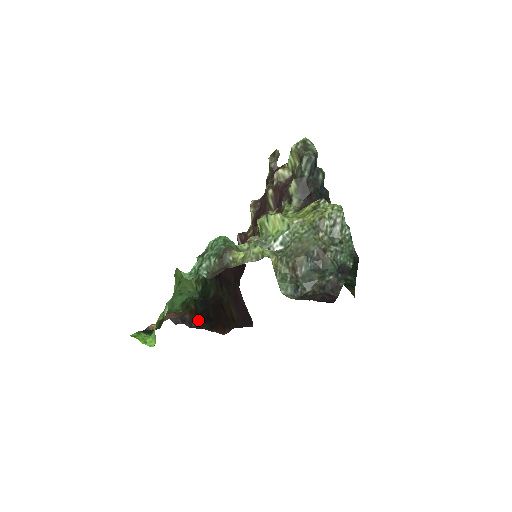
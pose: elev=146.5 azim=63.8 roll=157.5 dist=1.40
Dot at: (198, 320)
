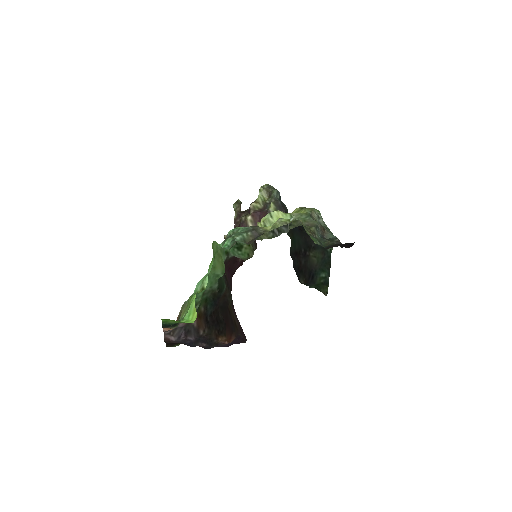
Dot at: (207, 325)
